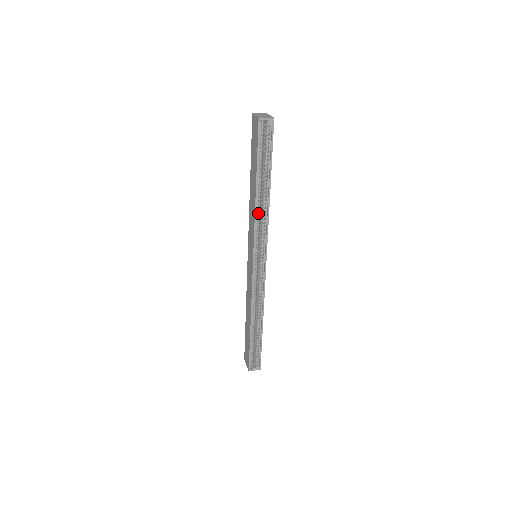
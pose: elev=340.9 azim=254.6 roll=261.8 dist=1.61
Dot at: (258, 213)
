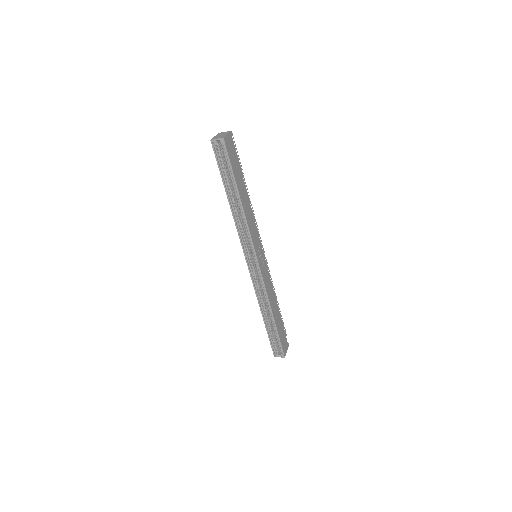
Dot at: (238, 220)
